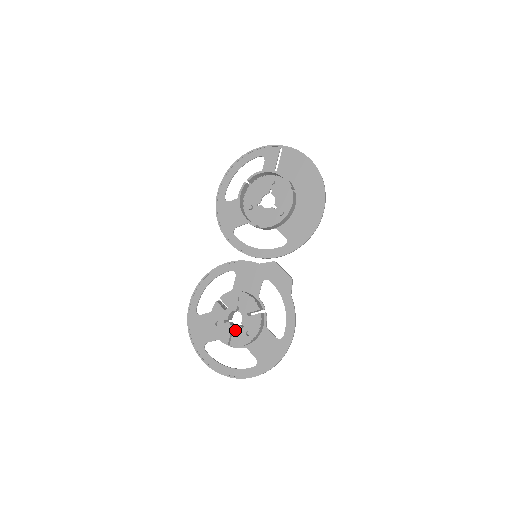
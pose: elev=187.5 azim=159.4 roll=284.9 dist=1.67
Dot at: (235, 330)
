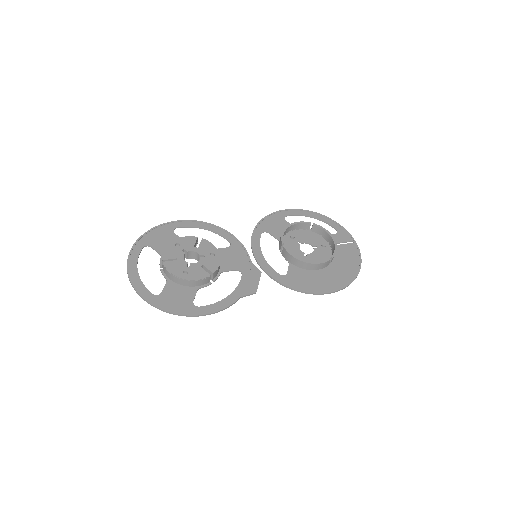
Dot at: (181, 261)
